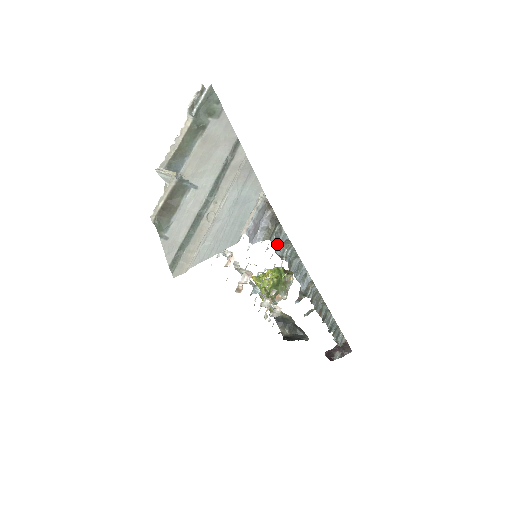
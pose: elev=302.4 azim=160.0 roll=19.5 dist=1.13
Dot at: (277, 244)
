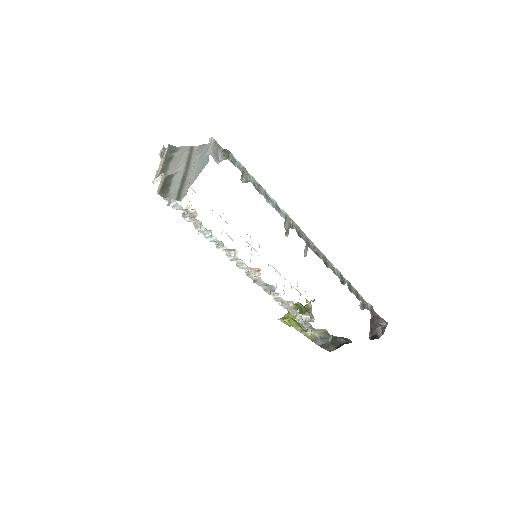
Dot at: (236, 166)
